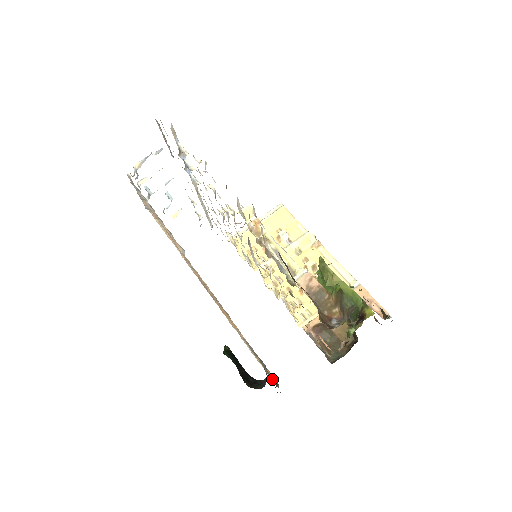
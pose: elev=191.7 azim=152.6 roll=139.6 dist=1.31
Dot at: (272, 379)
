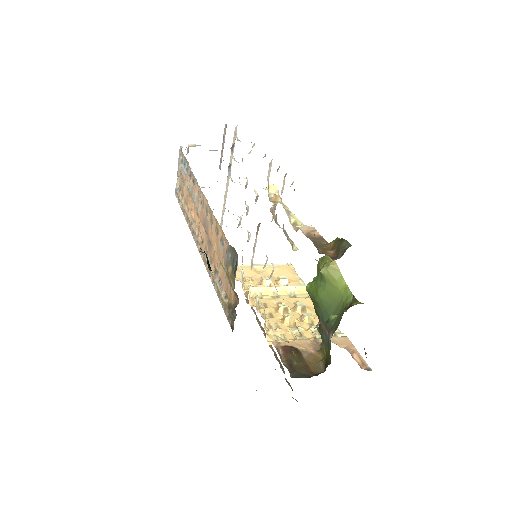
Dot at: (231, 312)
